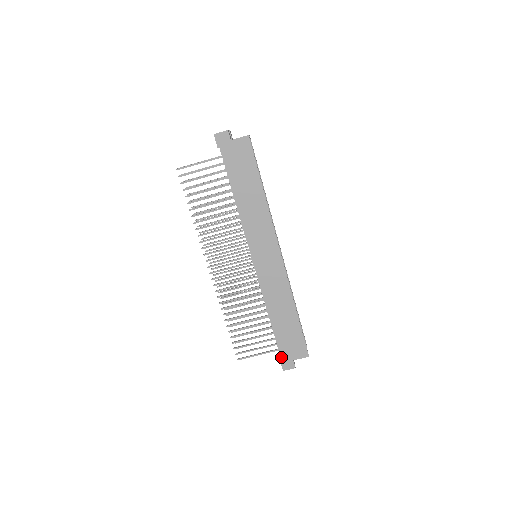
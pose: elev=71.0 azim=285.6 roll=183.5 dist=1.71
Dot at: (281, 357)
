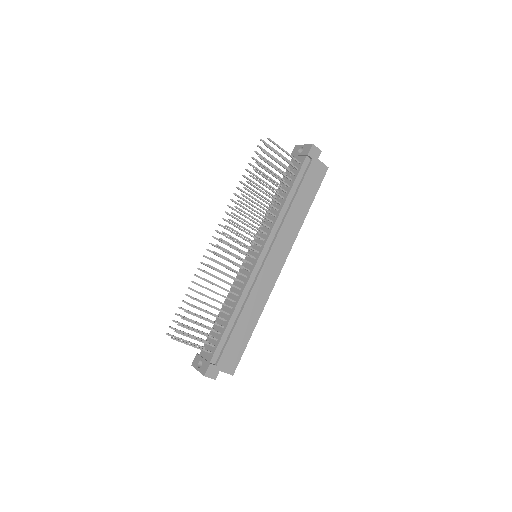
Dot at: (211, 361)
